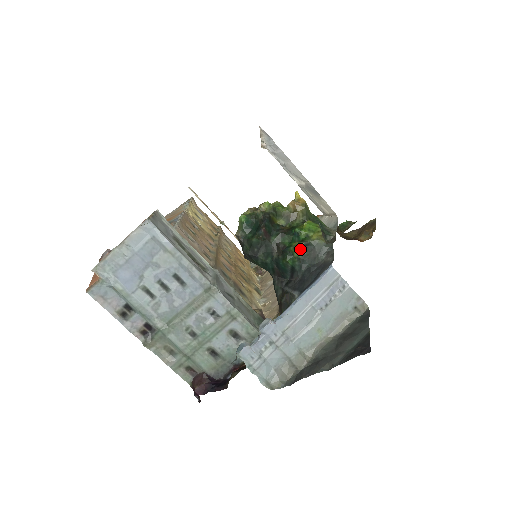
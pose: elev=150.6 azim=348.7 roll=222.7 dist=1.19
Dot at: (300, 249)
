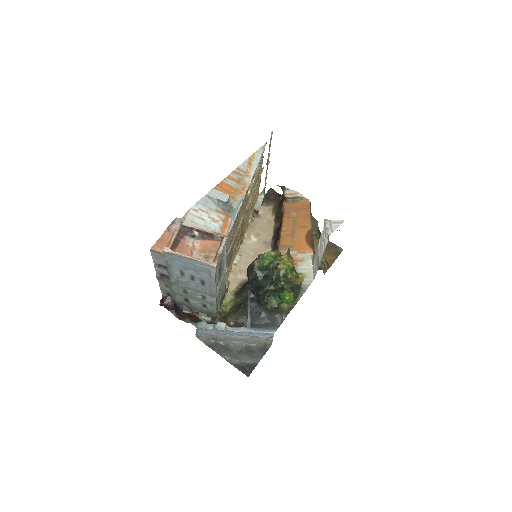
Dot at: (273, 307)
